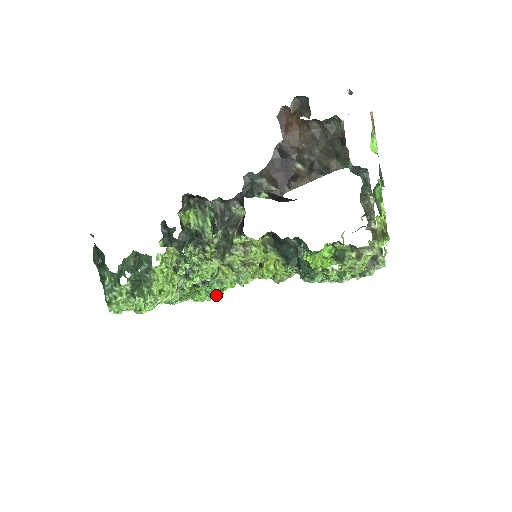
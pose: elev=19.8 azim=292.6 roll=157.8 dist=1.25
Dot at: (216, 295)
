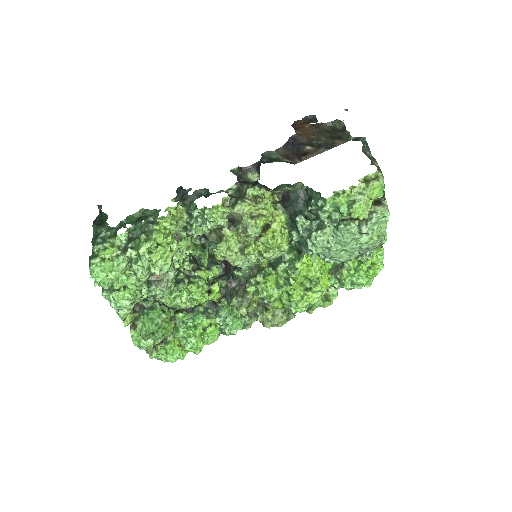
Dot at: (197, 332)
